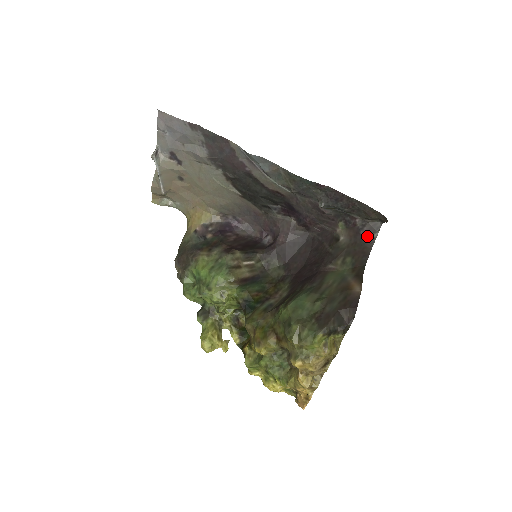
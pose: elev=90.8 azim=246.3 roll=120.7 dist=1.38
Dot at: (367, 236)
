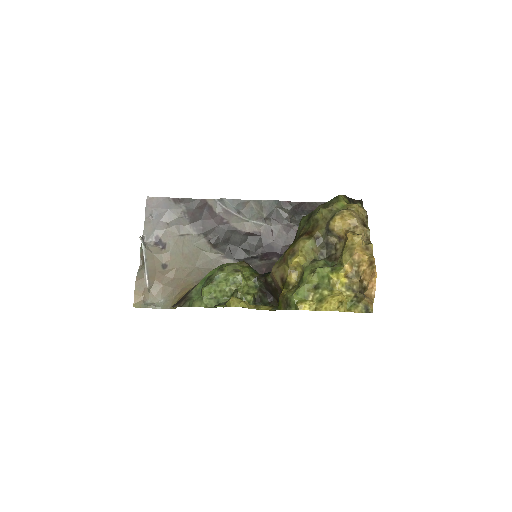
Dot at: occluded
